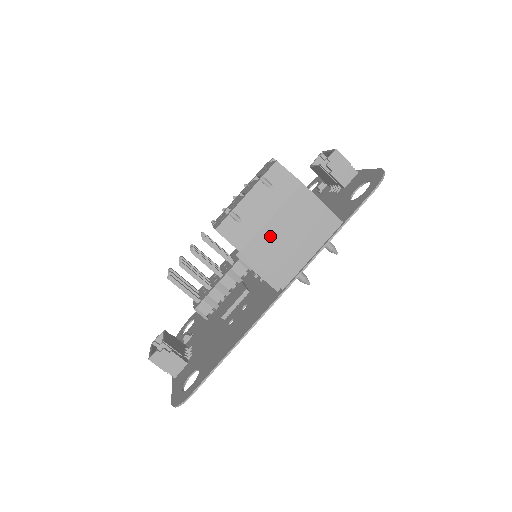
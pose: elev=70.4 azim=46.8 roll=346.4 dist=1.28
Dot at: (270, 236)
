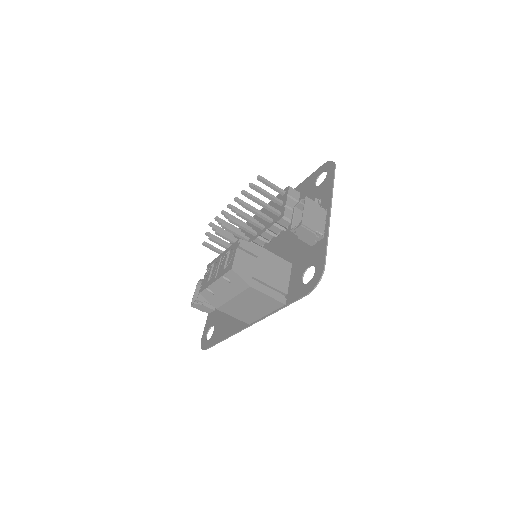
Dot at: (234, 305)
